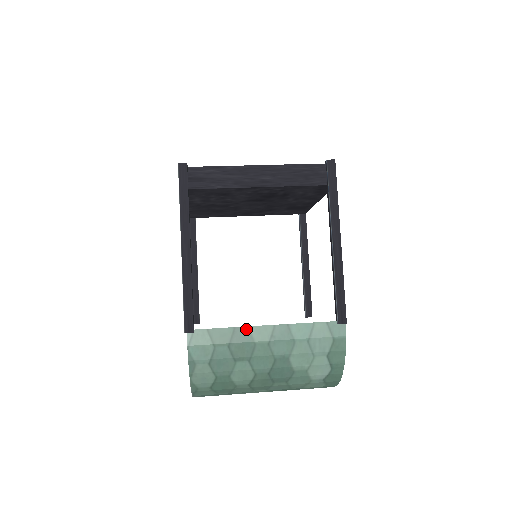
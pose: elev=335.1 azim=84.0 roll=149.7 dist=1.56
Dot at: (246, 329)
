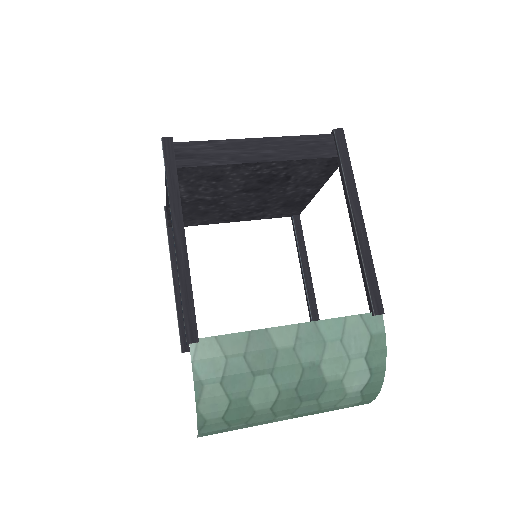
Dot at: (264, 332)
